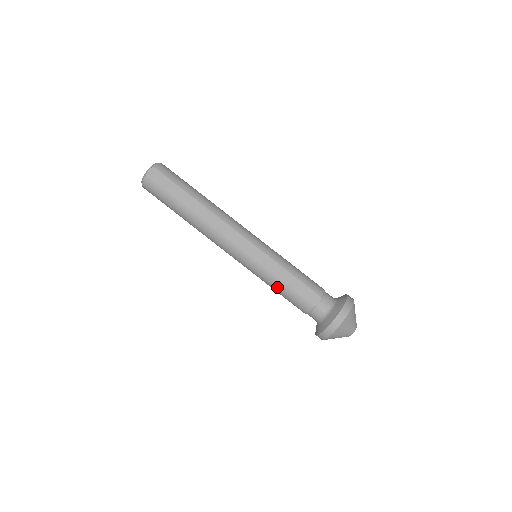
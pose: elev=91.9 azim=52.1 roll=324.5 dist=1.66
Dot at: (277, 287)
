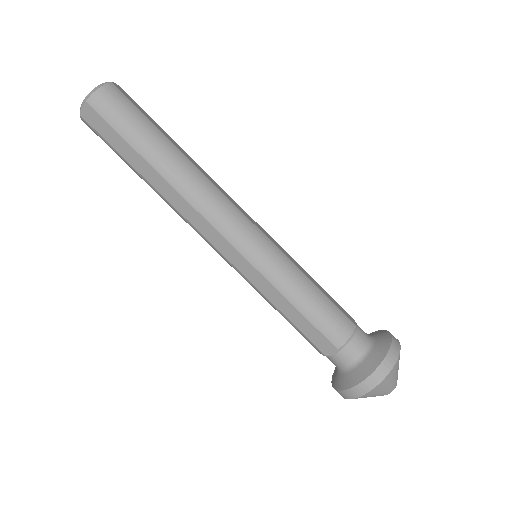
Dot at: occluded
